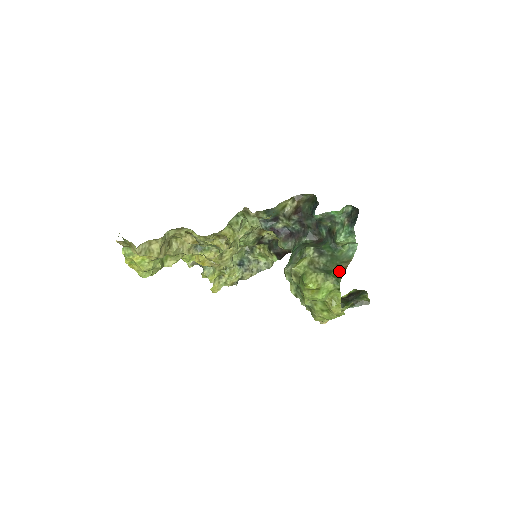
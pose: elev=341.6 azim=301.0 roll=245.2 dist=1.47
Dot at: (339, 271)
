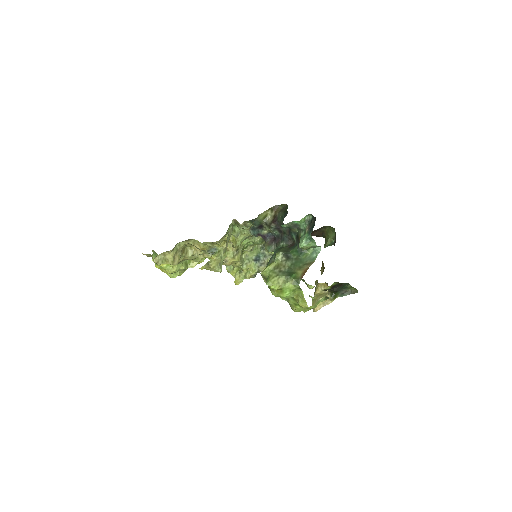
Dot at: (300, 273)
